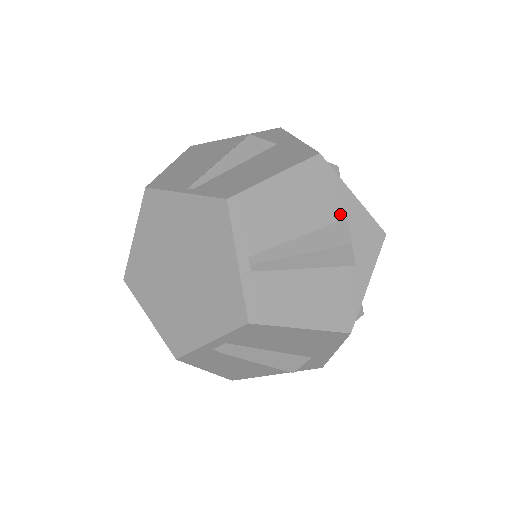
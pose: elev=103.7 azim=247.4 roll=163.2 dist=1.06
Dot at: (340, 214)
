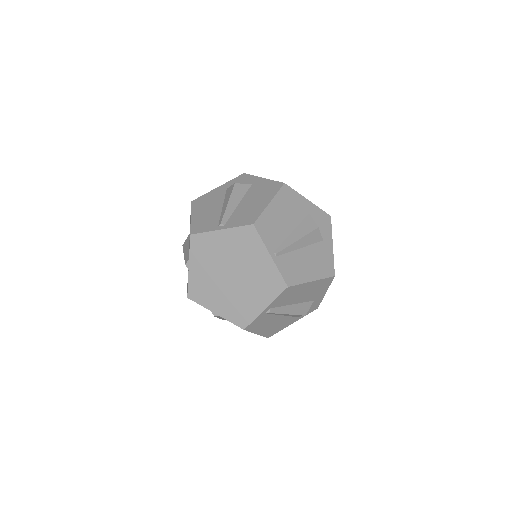
Dot at: (314, 299)
